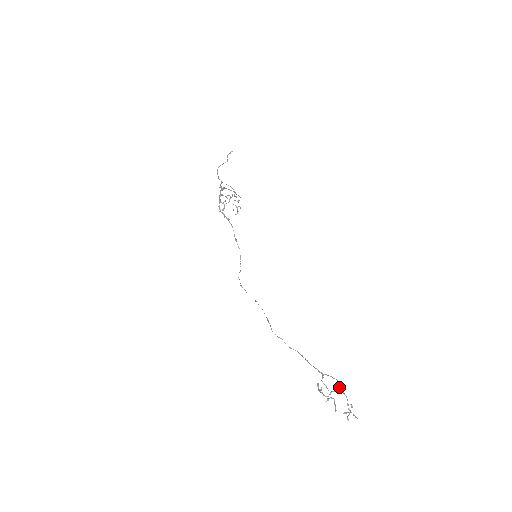
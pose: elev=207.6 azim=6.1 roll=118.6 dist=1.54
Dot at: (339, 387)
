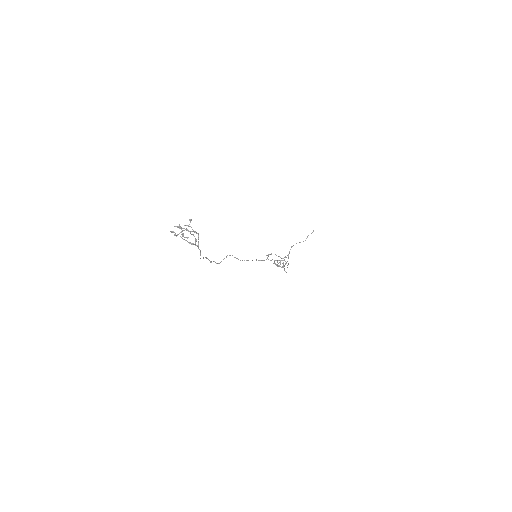
Dot at: (195, 244)
